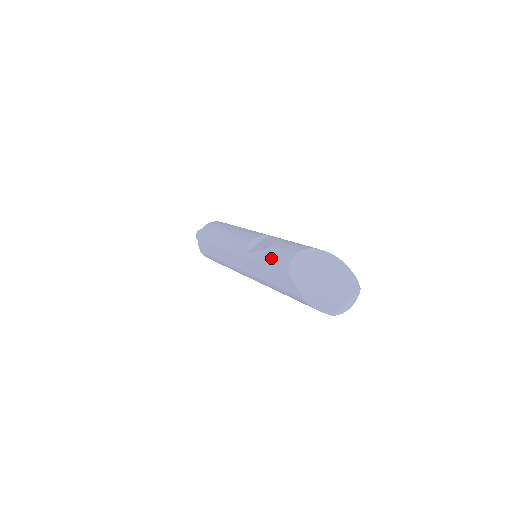
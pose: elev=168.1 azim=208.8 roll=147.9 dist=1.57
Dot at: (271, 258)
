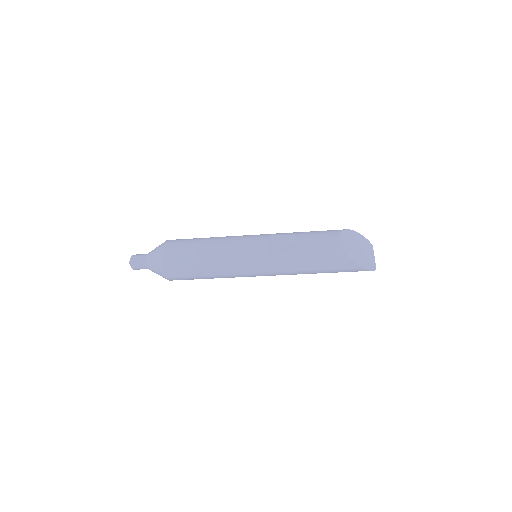
Dot at: (315, 251)
